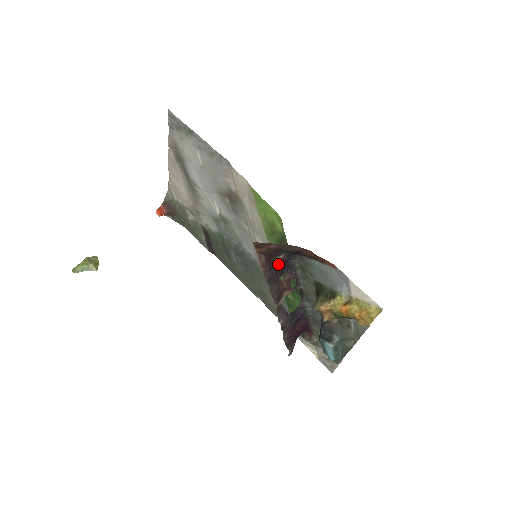
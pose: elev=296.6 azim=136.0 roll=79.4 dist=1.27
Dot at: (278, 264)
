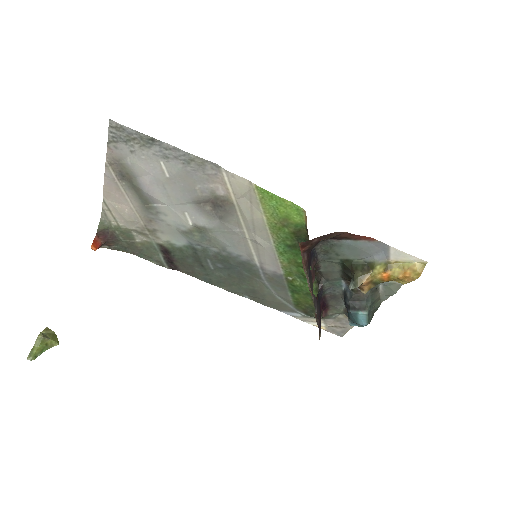
Dot at: (309, 256)
